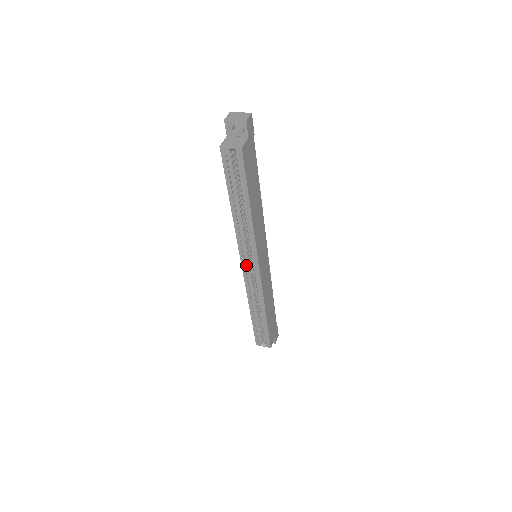
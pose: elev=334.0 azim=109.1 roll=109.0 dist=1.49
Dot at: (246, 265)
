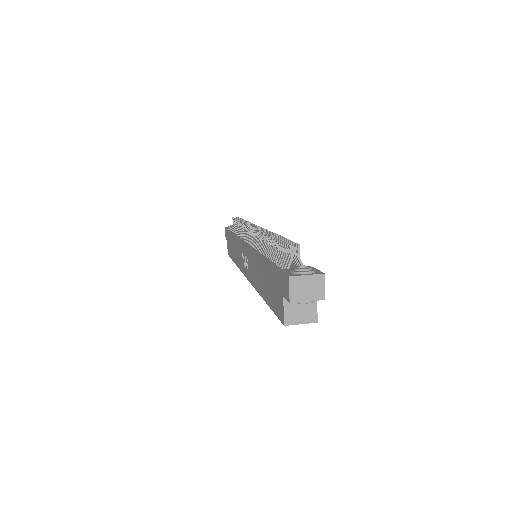
Dot at: occluded
